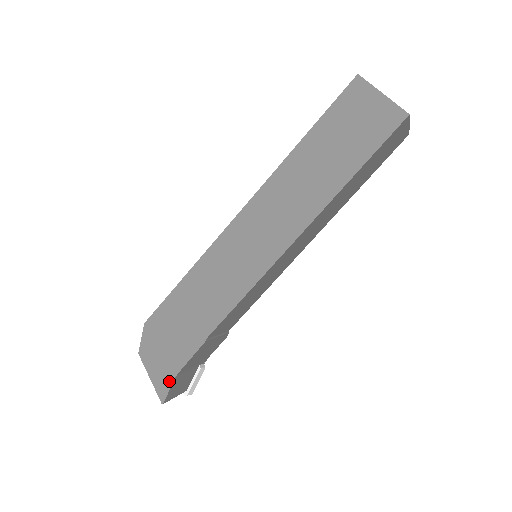
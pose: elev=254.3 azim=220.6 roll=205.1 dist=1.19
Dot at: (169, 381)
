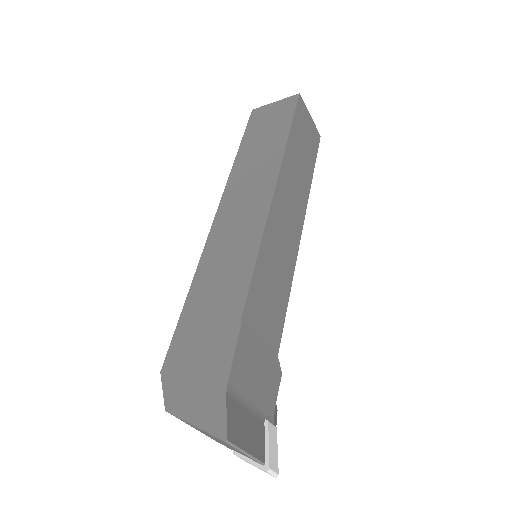
Dot at: (220, 403)
